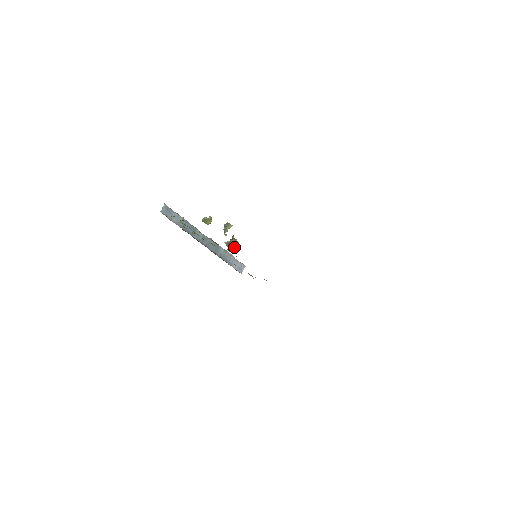
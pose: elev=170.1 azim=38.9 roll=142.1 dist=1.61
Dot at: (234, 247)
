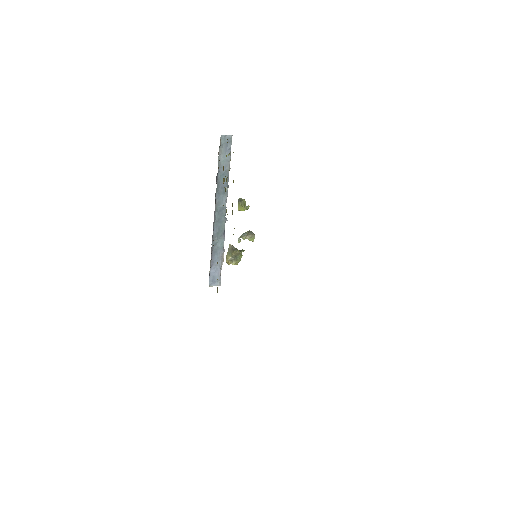
Dot at: (232, 259)
